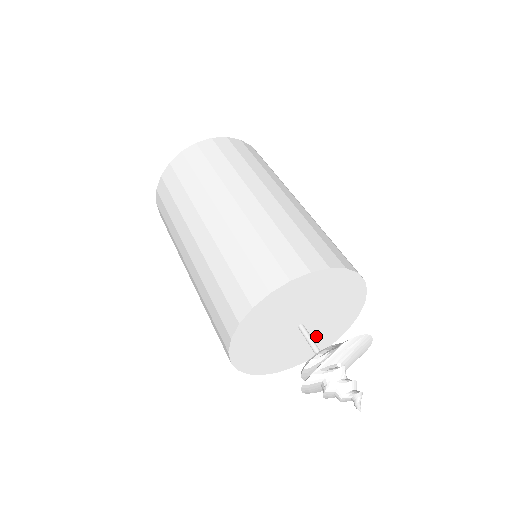
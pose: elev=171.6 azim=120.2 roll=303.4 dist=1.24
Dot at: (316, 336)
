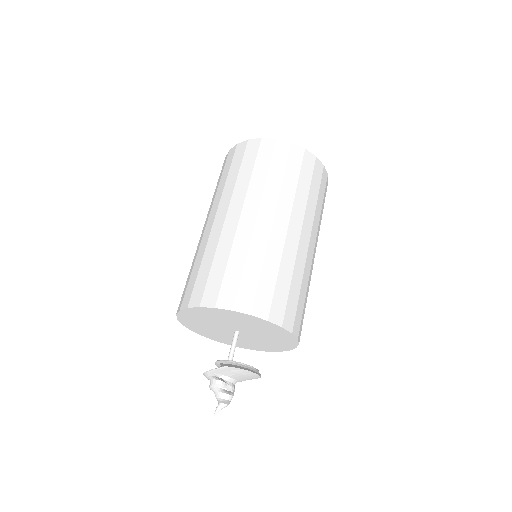
Dot at: (261, 341)
